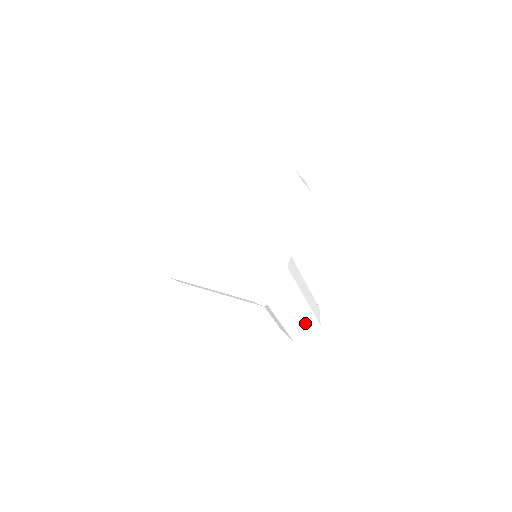
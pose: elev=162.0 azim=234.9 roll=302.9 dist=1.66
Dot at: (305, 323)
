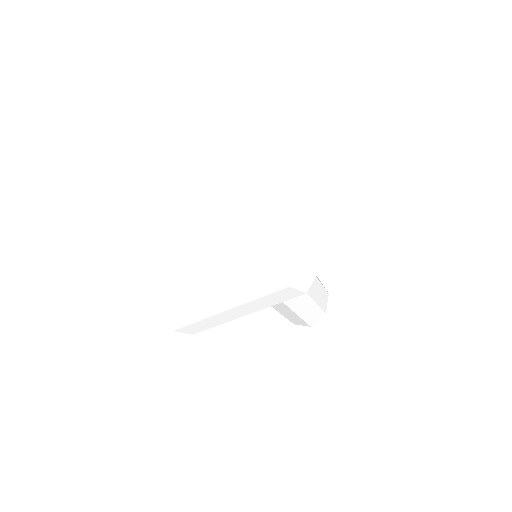
Dot at: (291, 318)
